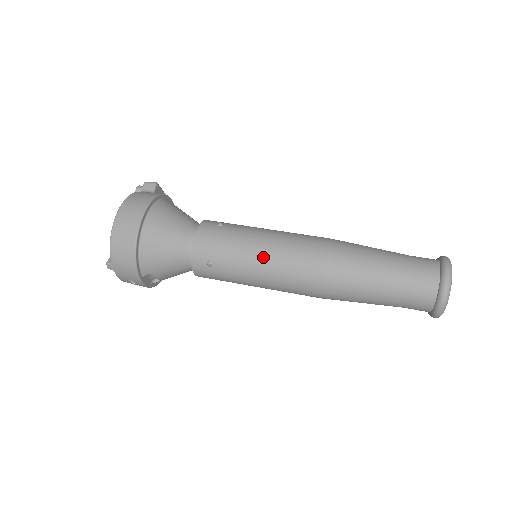
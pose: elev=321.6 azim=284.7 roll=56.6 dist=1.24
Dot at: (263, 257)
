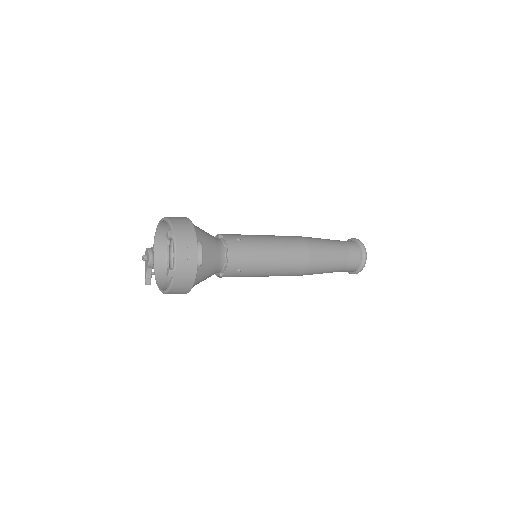
Dot at: (266, 235)
